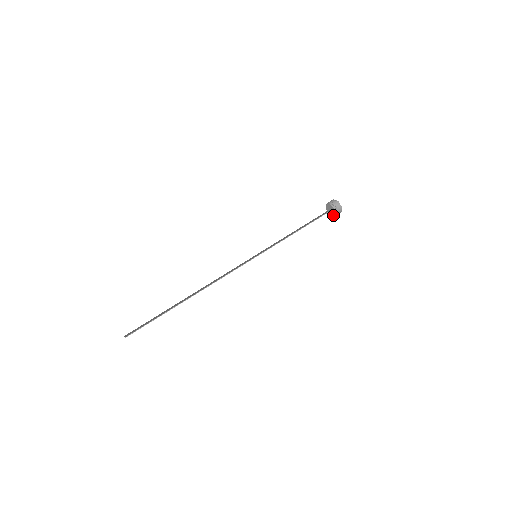
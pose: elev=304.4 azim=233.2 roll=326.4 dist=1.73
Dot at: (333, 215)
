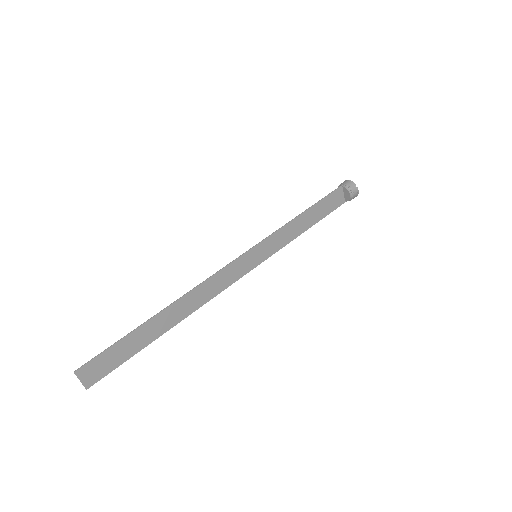
Dot at: (349, 195)
